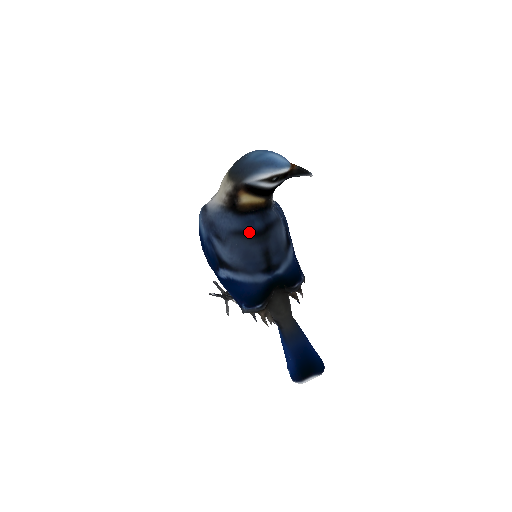
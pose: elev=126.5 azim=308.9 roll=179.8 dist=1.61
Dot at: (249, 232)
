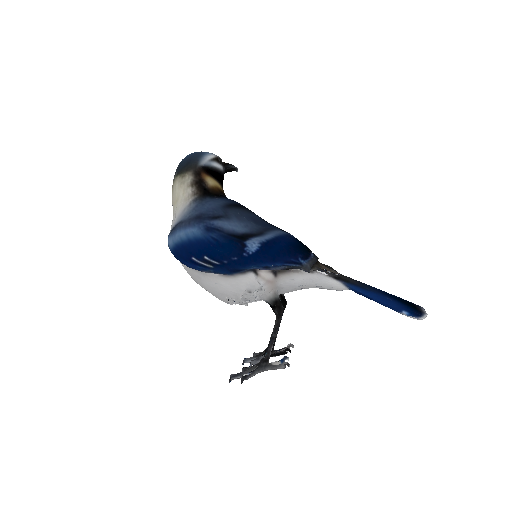
Dot at: (237, 205)
